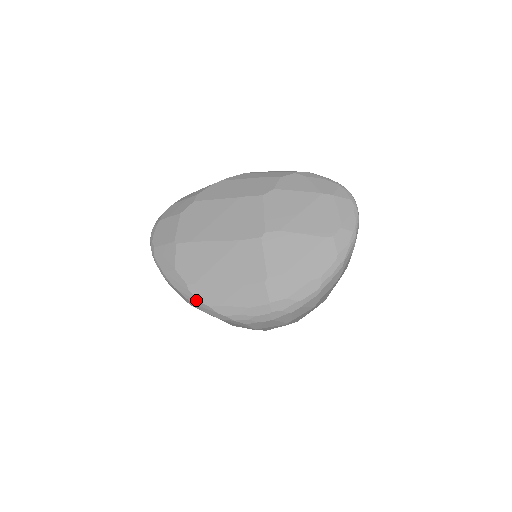
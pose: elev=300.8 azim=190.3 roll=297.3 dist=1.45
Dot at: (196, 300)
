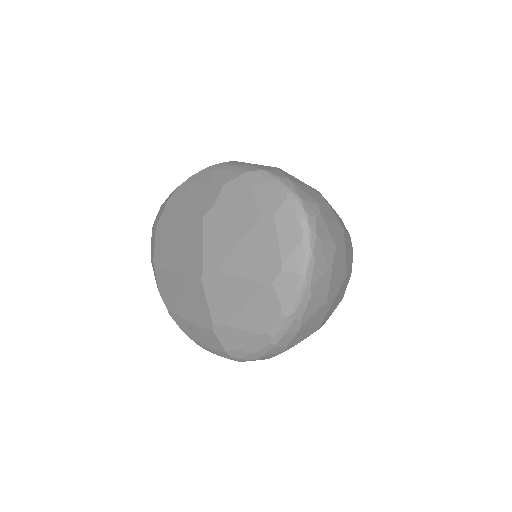
Dot at: (179, 326)
